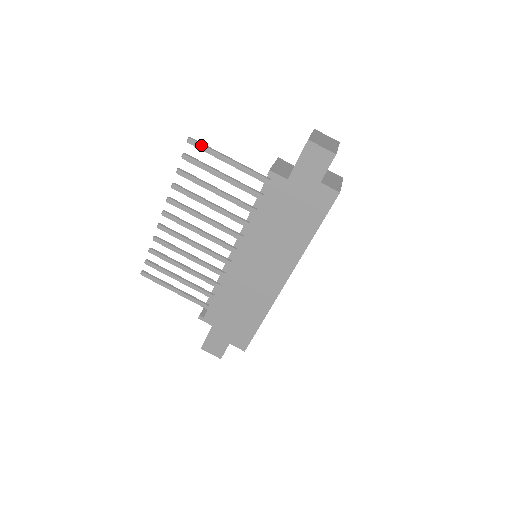
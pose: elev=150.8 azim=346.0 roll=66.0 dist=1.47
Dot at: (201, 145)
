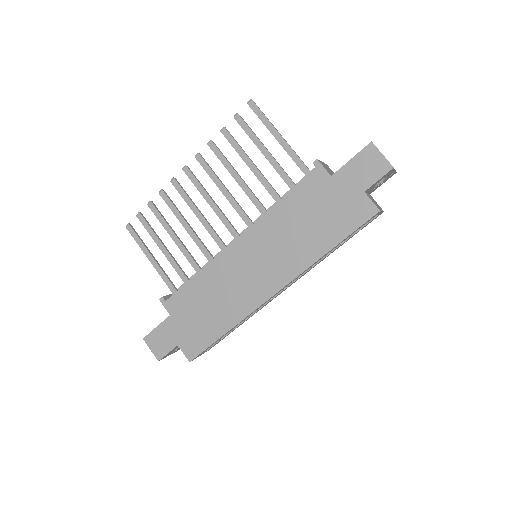
Dot at: (260, 111)
